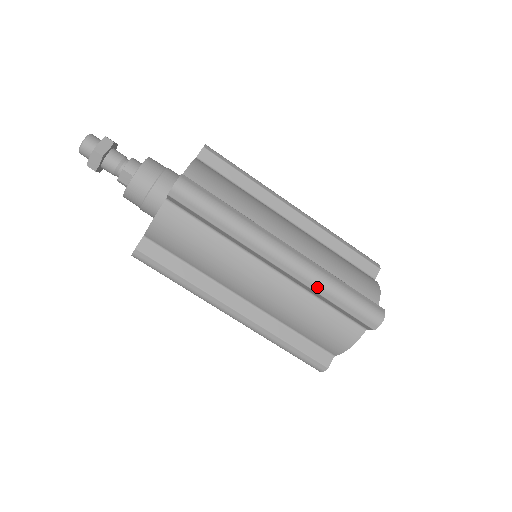
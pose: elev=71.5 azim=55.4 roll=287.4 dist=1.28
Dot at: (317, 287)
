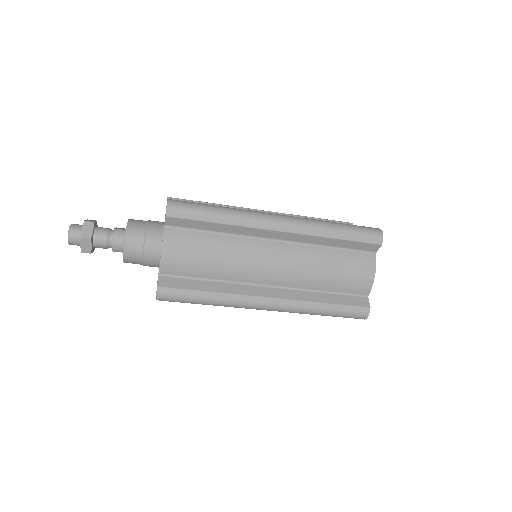
Dot at: (302, 313)
